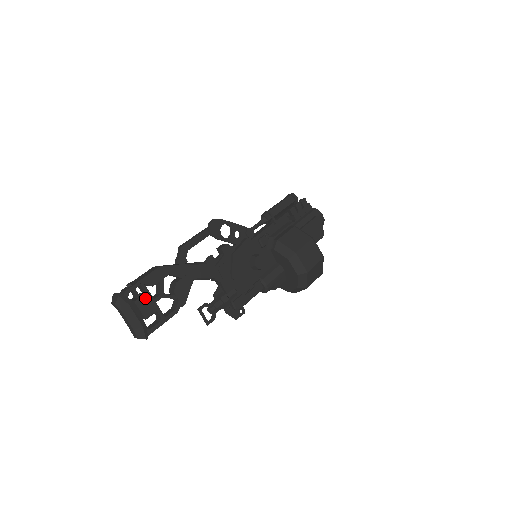
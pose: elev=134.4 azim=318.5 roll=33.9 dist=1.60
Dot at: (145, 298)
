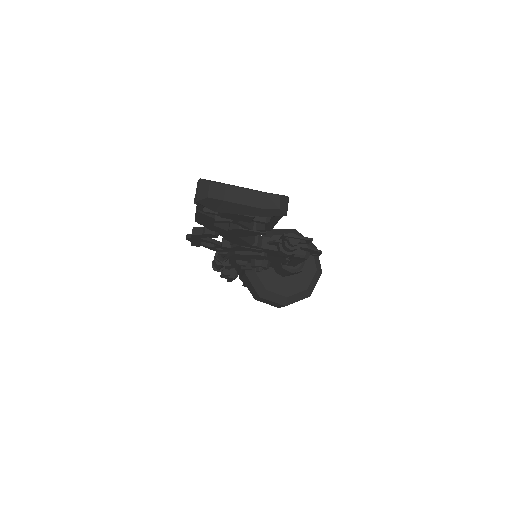
Dot at: occluded
